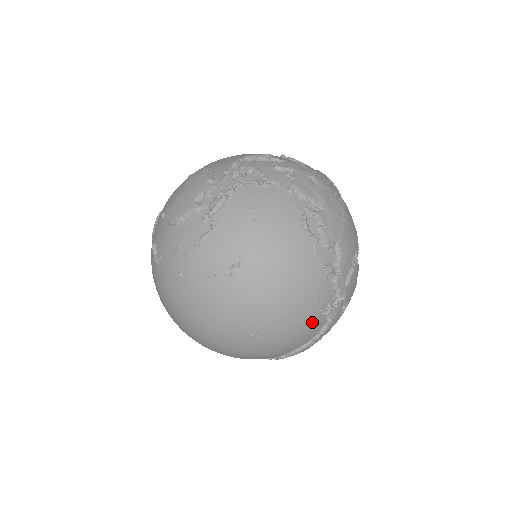
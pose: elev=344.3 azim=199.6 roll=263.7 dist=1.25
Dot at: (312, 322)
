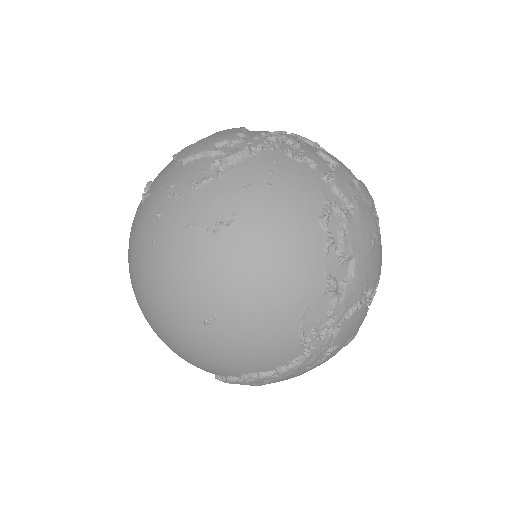
Dot at: (285, 342)
